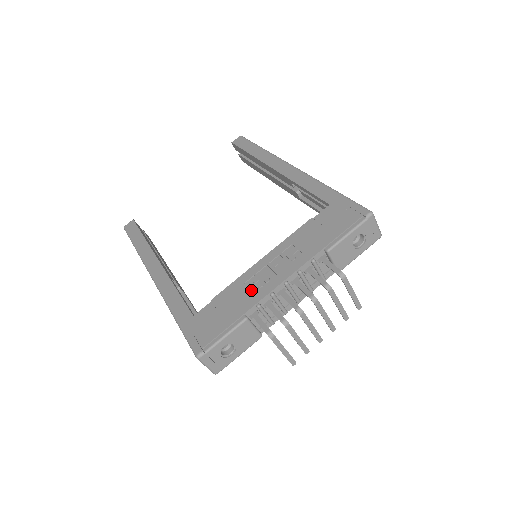
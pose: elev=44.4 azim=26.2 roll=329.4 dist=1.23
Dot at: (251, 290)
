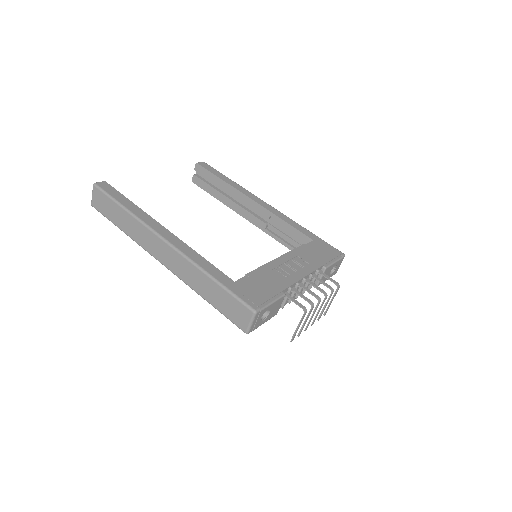
Dot at: (279, 276)
